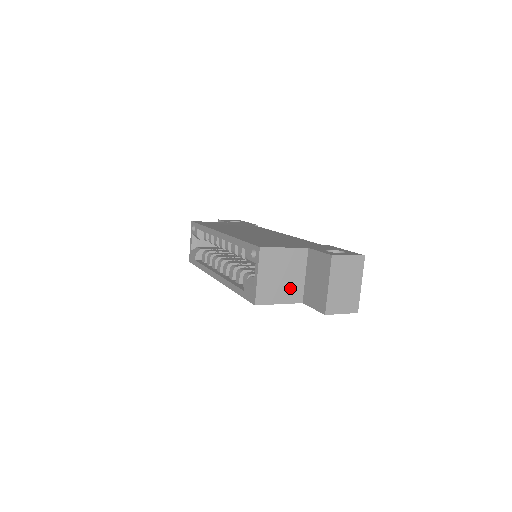
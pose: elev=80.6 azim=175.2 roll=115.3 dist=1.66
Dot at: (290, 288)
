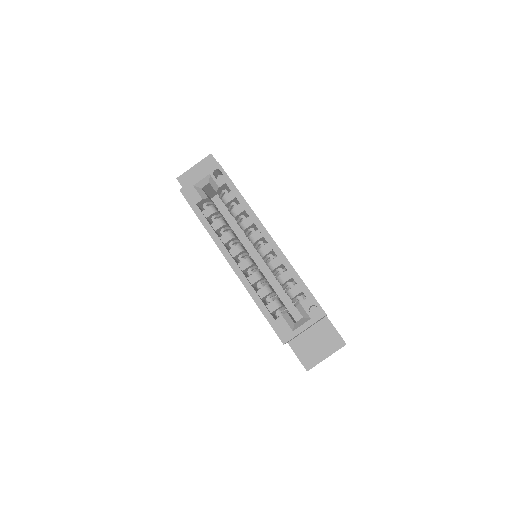
Dot at: occluded
